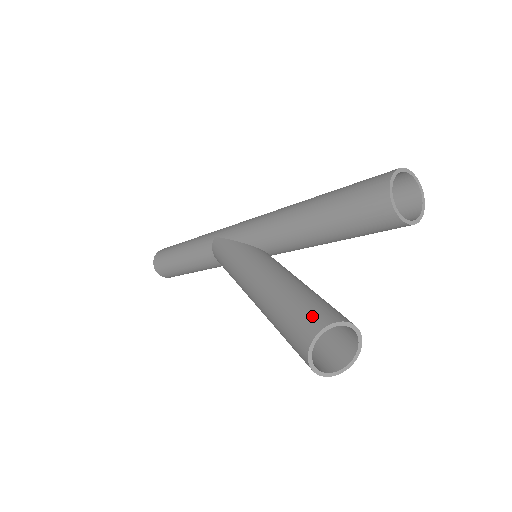
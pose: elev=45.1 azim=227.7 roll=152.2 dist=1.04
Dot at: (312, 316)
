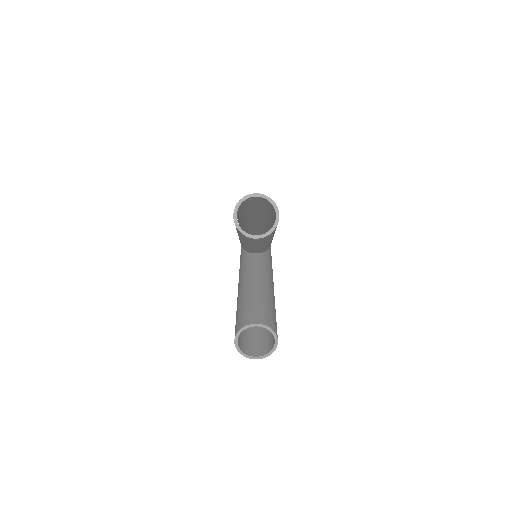
Dot at: (236, 324)
